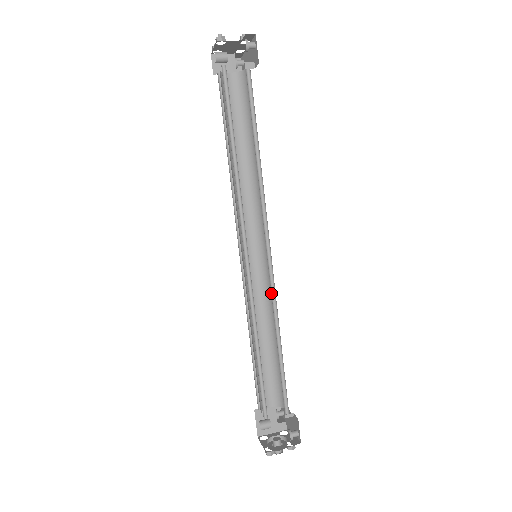
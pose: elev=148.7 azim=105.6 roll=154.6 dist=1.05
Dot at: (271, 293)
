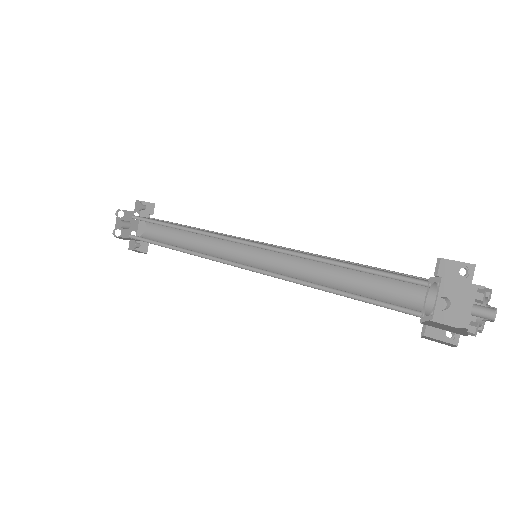
Dot at: occluded
